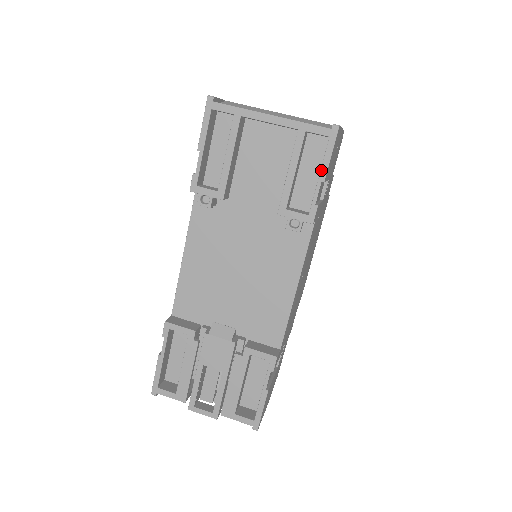
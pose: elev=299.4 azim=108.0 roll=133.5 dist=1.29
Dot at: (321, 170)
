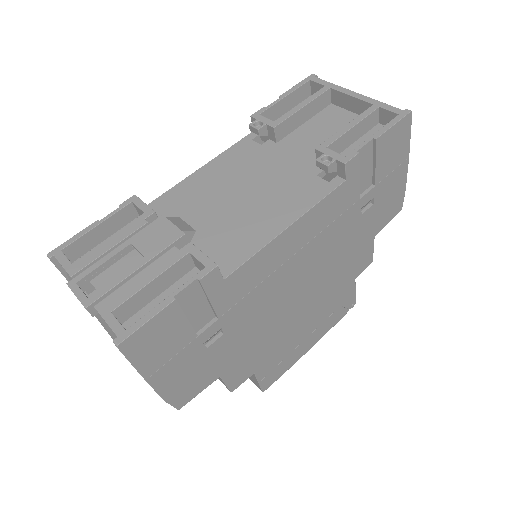
Dot at: (378, 131)
